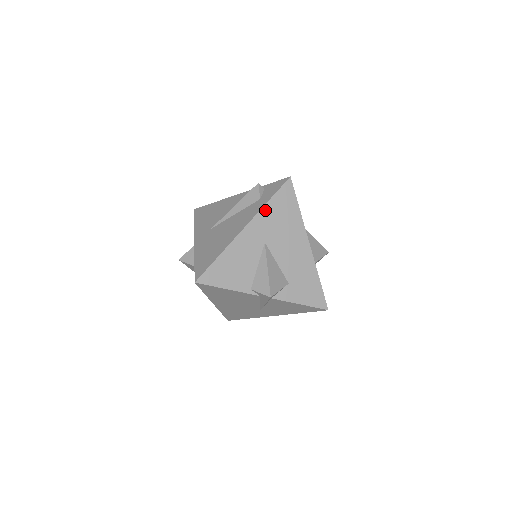
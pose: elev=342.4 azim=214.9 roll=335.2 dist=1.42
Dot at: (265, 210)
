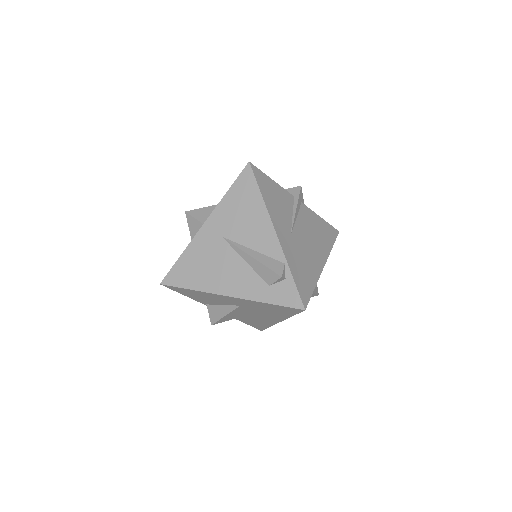
Dot at: (258, 303)
